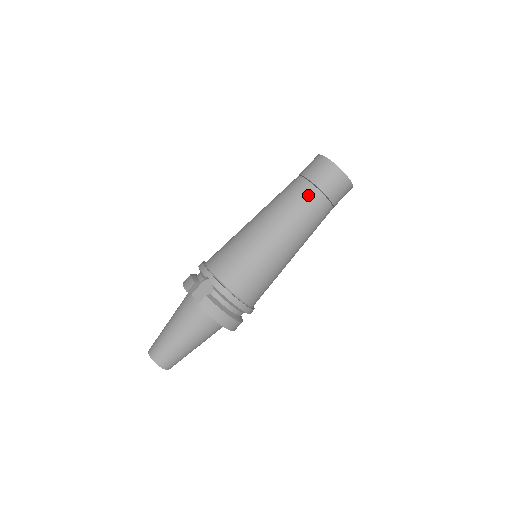
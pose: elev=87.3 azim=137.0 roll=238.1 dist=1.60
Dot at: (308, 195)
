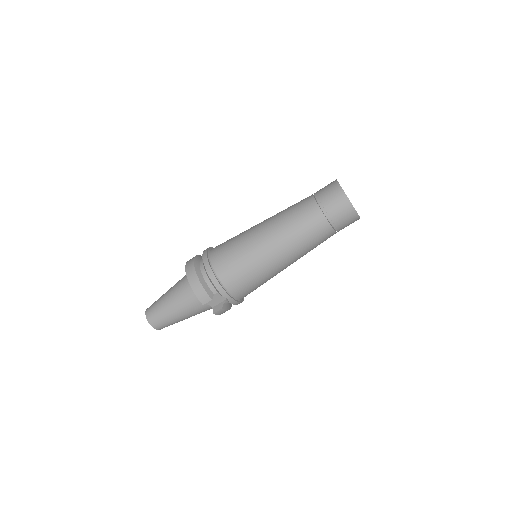
Dot at: (326, 237)
